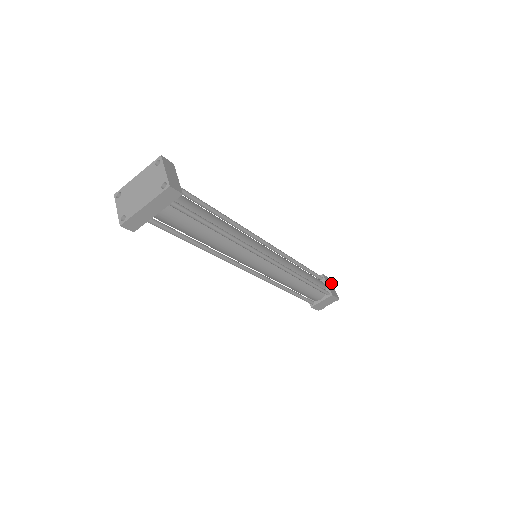
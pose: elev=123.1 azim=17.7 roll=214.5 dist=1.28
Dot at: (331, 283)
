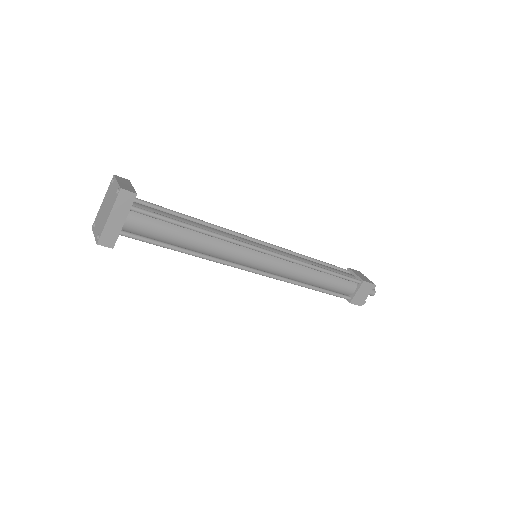
Dot at: (362, 274)
